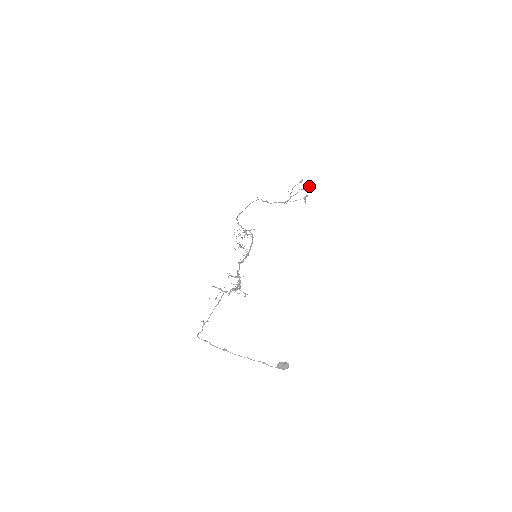
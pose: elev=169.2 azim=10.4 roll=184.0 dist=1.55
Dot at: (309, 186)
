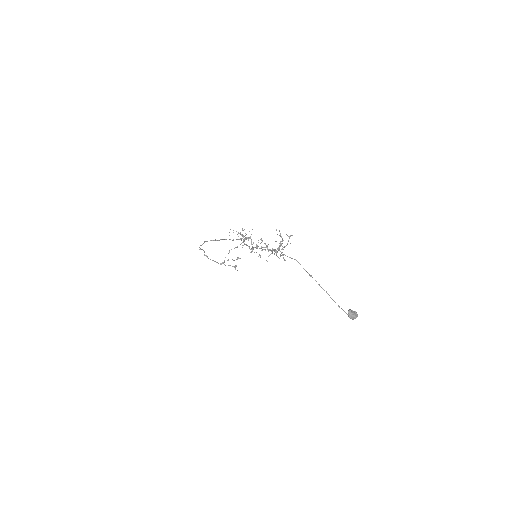
Dot at: (236, 259)
